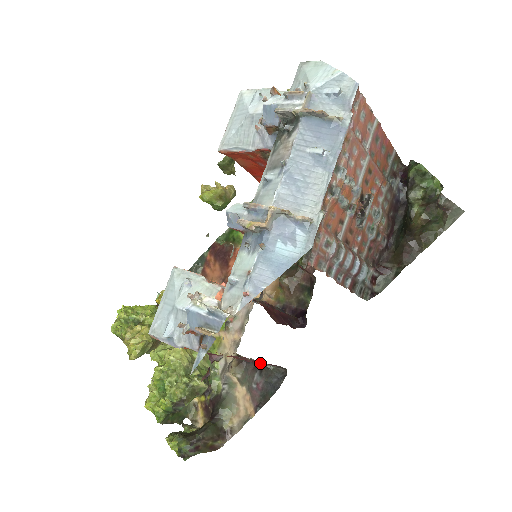
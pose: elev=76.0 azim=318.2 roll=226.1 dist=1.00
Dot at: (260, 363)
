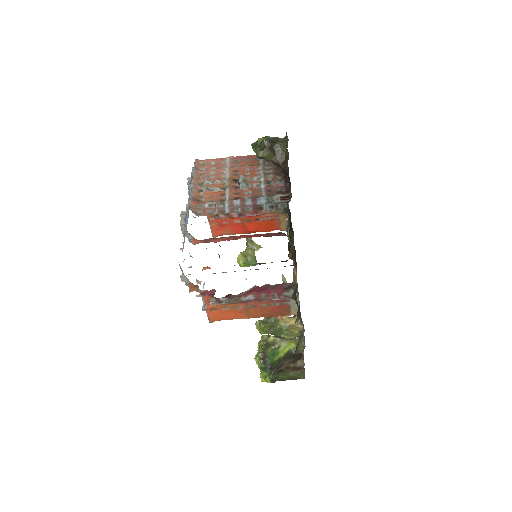
Dot at: (289, 298)
